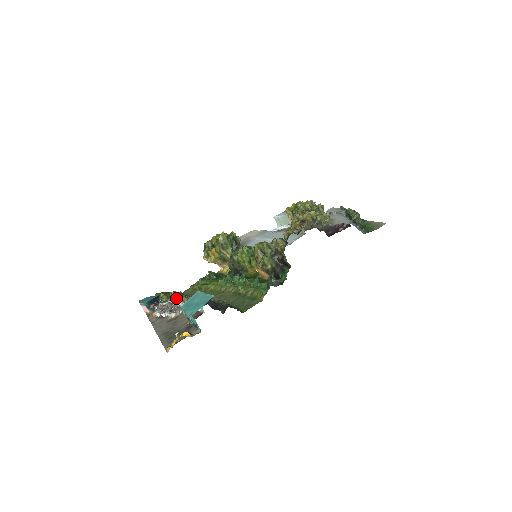
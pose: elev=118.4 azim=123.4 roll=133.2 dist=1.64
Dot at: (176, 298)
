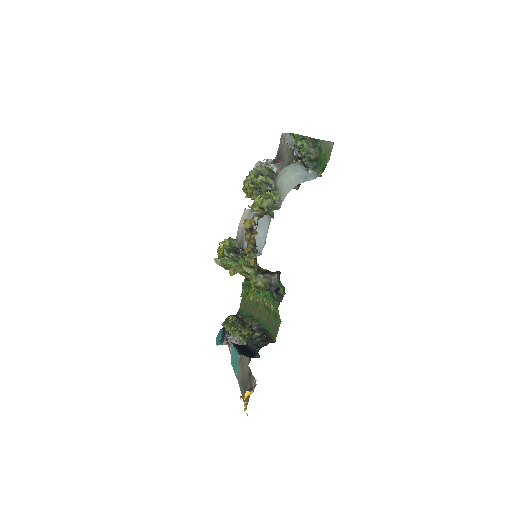
Dot at: occluded
